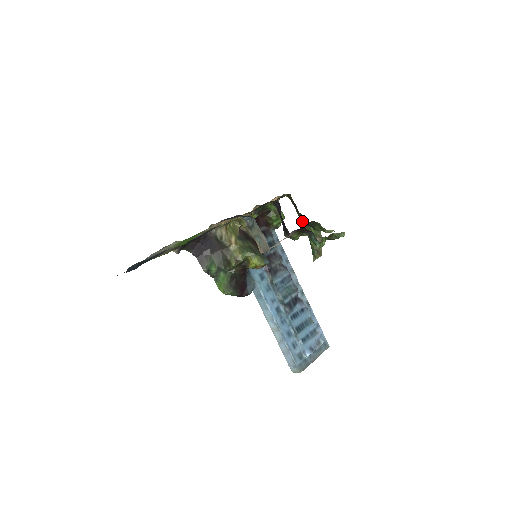
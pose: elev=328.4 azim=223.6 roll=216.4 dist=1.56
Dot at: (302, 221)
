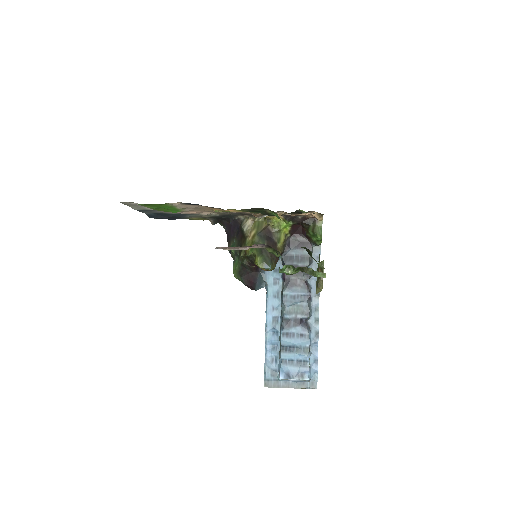
Dot at: occluded
